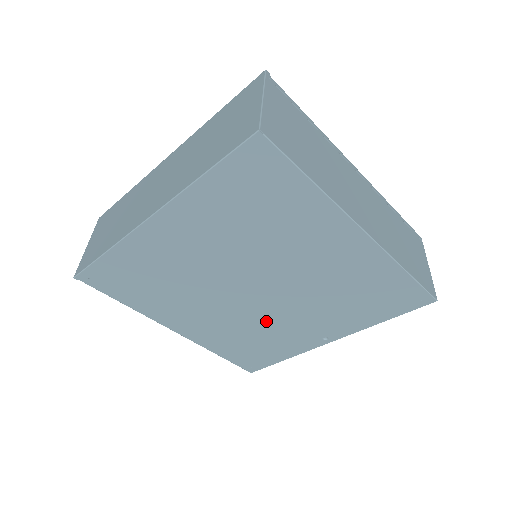
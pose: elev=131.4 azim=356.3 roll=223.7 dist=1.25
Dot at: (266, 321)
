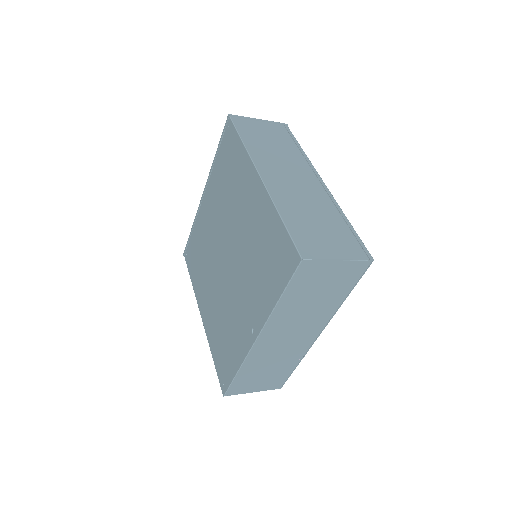
Dot at: (230, 301)
